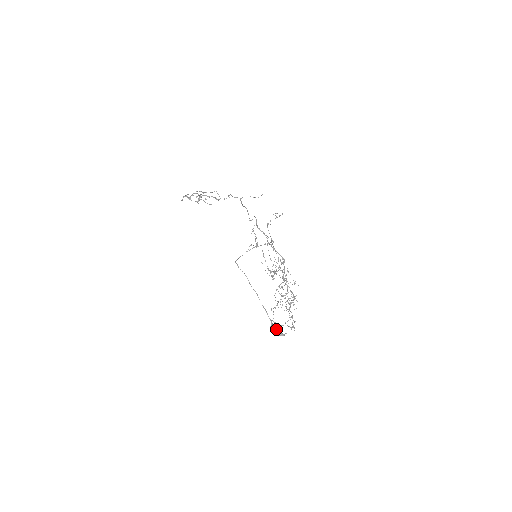
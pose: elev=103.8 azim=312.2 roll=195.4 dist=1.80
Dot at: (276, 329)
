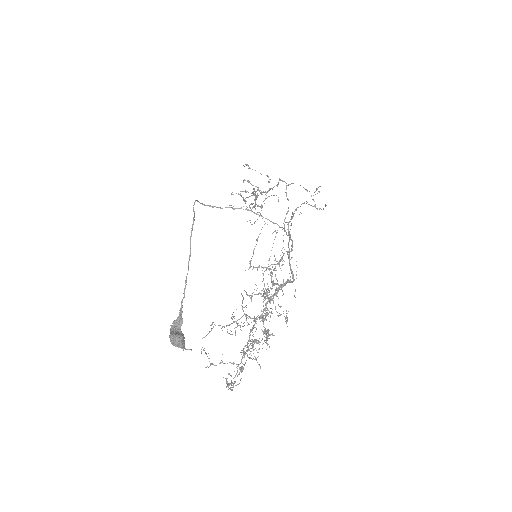
Dot at: (180, 333)
